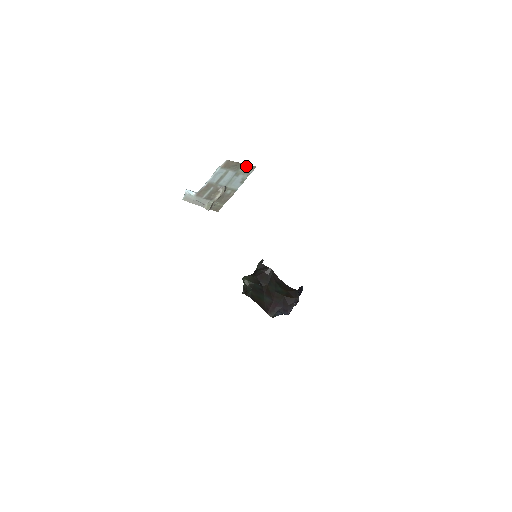
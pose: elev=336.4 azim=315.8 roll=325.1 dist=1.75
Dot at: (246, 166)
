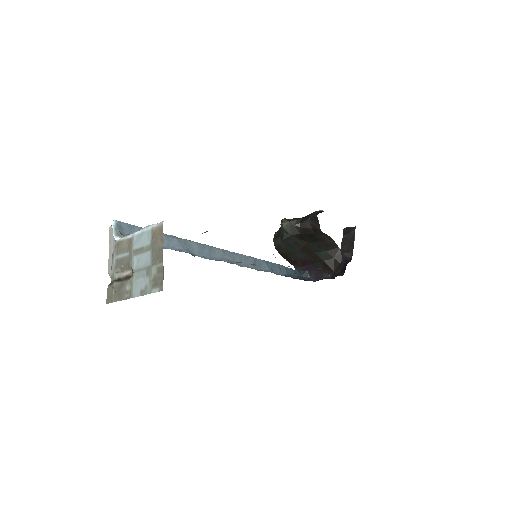
Dot at: (160, 271)
